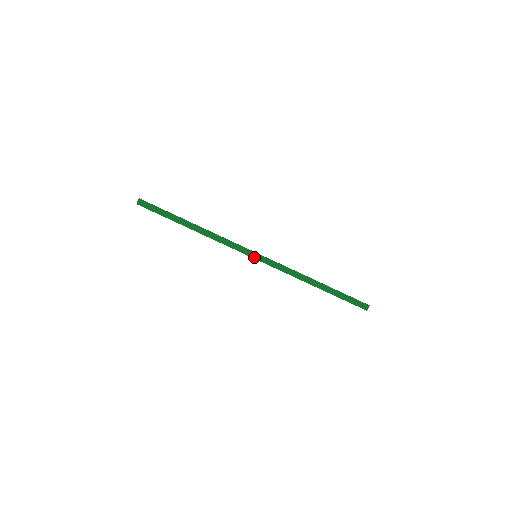
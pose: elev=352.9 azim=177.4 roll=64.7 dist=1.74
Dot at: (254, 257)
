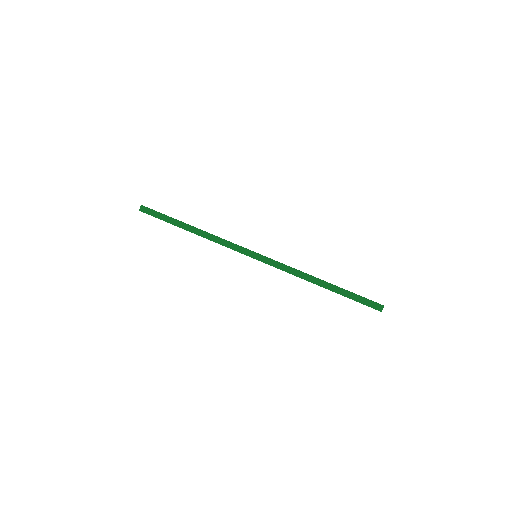
Dot at: (254, 257)
